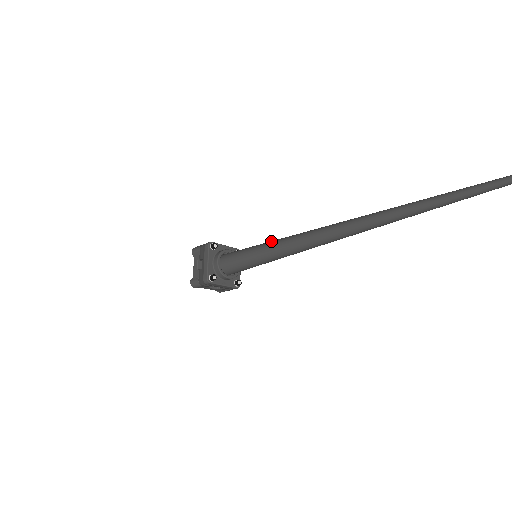
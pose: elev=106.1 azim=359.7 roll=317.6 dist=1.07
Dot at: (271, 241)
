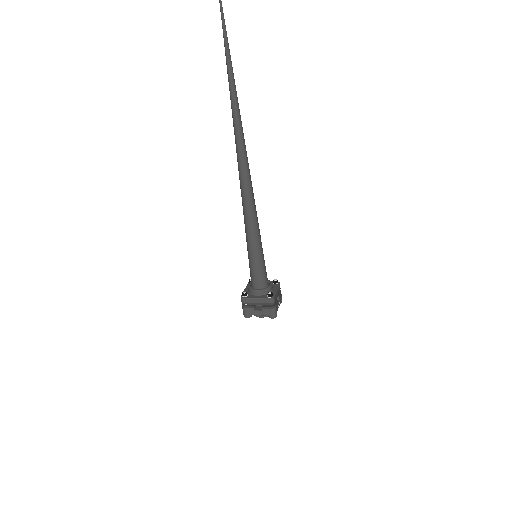
Dot at: occluded
